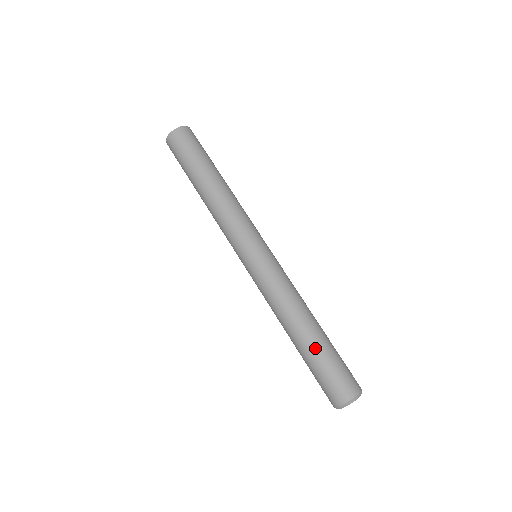
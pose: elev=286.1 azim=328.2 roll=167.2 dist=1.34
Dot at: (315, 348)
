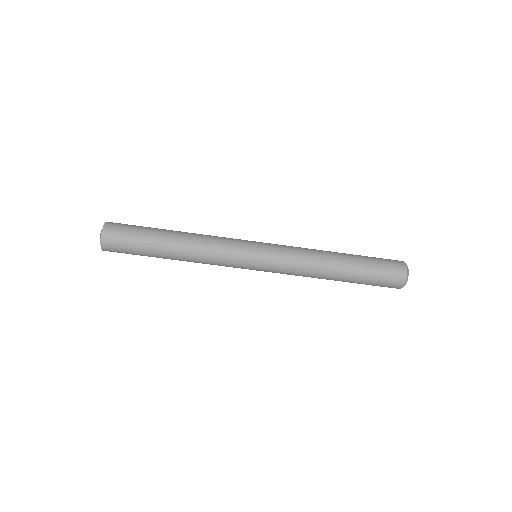
Dot at: (354, 281)
